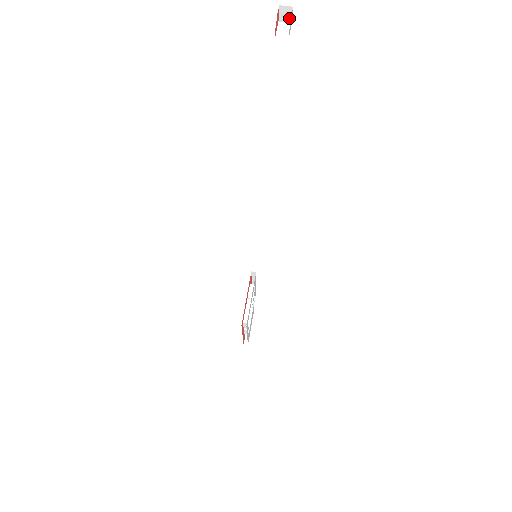
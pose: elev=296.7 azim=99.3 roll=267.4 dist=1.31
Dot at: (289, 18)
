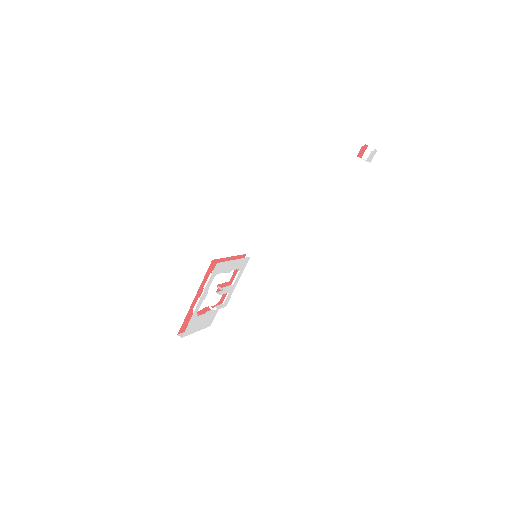
Dot at: occluded
